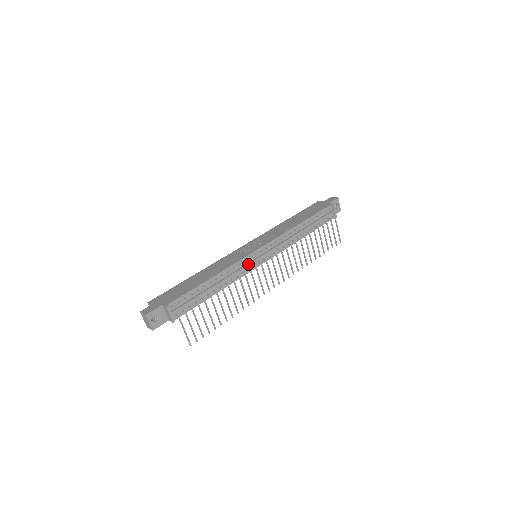
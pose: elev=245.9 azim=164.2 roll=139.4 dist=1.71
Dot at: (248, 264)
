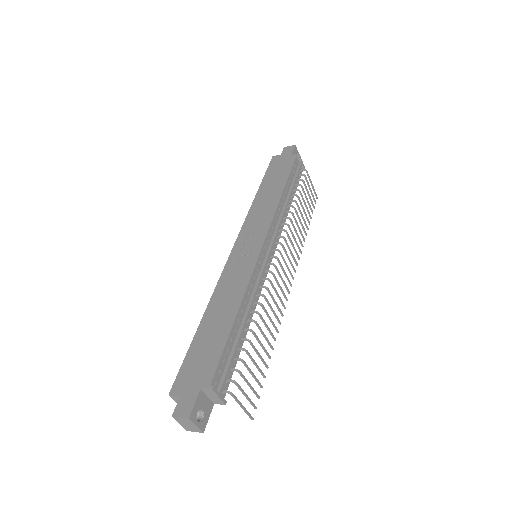
Dot at: (262, 272)
